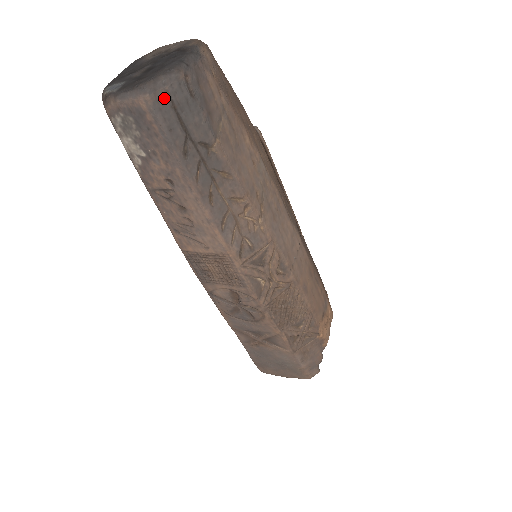
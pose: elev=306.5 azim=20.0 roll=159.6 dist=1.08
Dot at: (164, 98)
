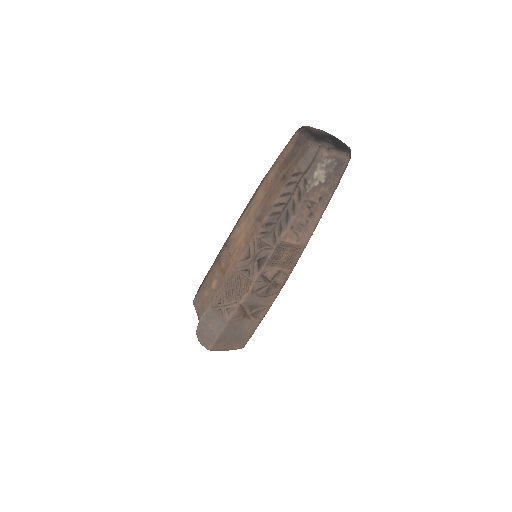
Dot at: occluded
